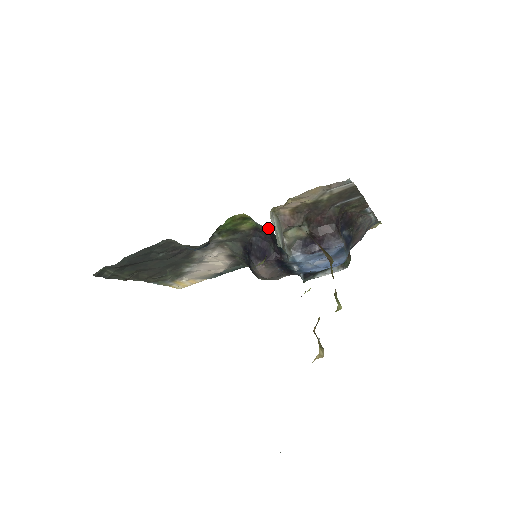
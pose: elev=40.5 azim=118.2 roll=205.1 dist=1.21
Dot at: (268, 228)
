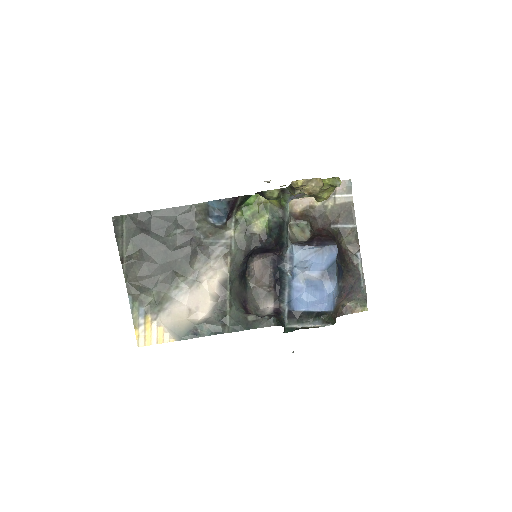
Dot at: (279, 220)
